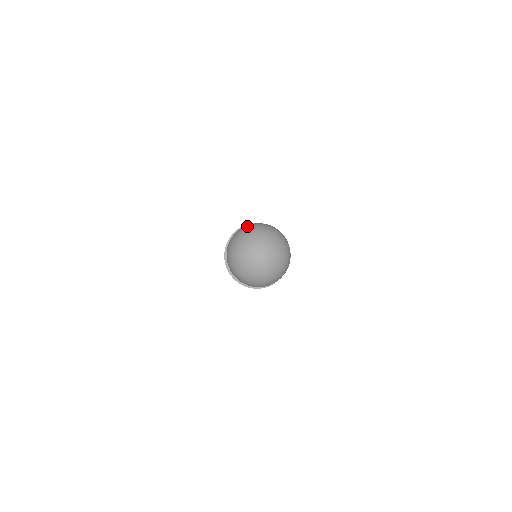
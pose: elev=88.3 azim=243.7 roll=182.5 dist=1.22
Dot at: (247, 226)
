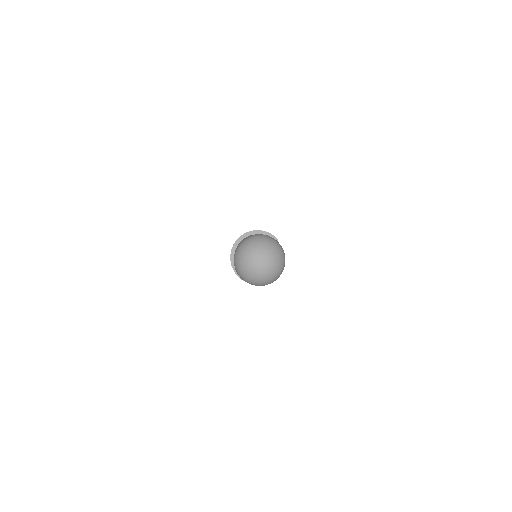
Dot at: (239, 247)
